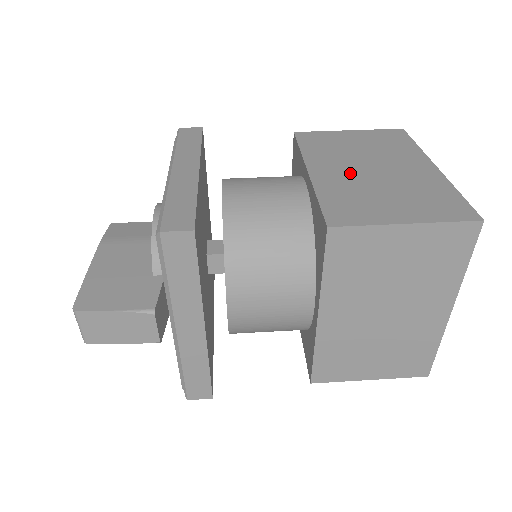
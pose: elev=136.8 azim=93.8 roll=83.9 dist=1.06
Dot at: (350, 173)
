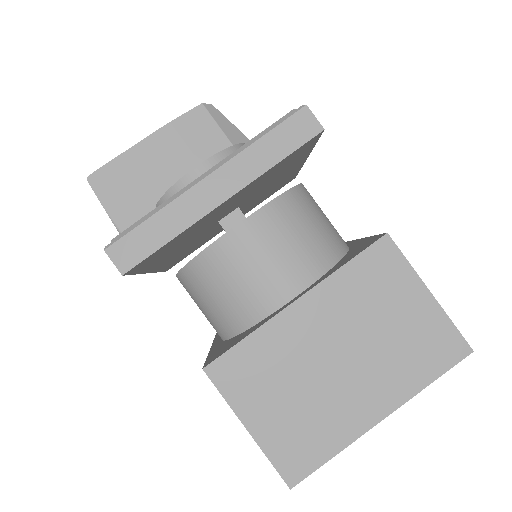
Dot at: (315, 343)
